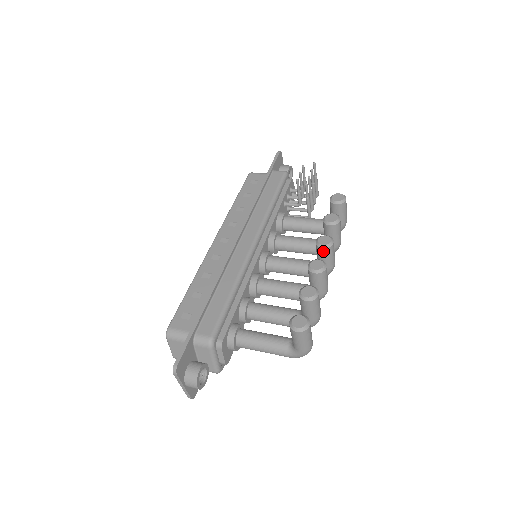
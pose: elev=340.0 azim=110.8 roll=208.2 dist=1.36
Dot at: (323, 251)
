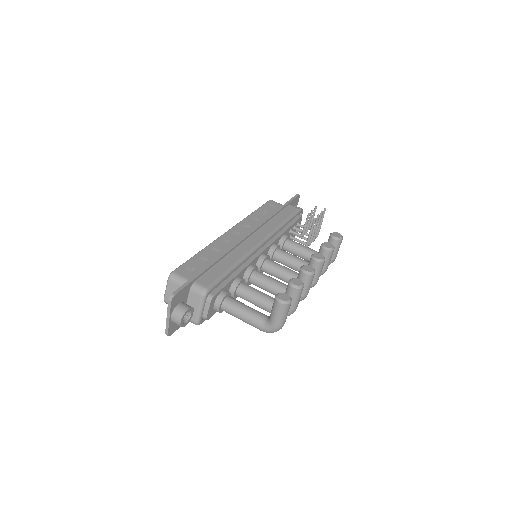
Dot at: (315, 264)
